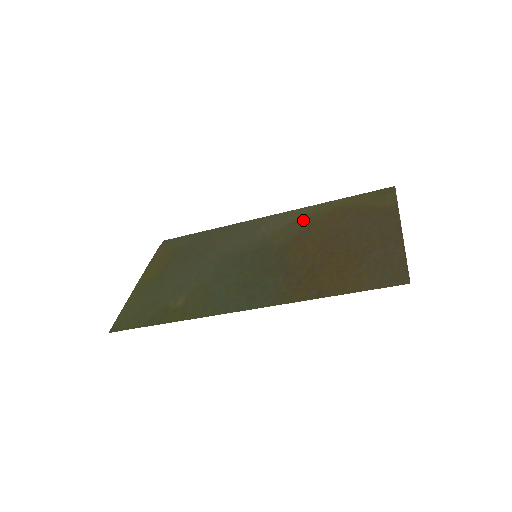
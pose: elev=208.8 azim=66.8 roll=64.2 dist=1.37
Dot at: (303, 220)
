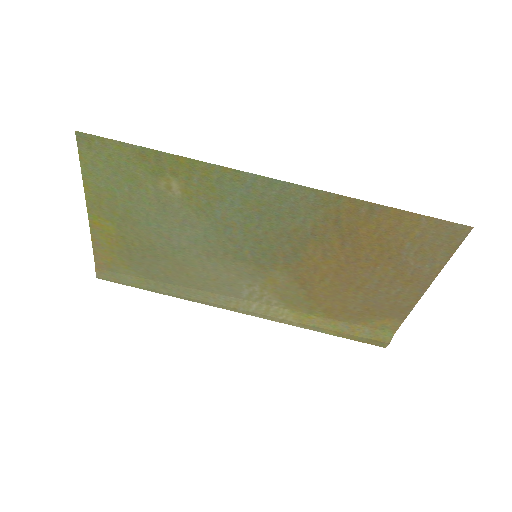
Dot at: (296, 303)
